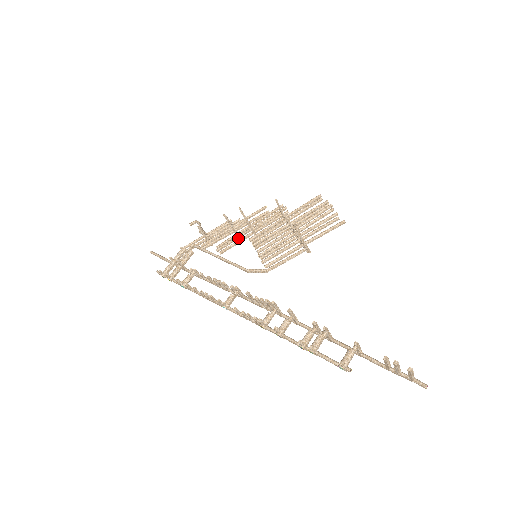
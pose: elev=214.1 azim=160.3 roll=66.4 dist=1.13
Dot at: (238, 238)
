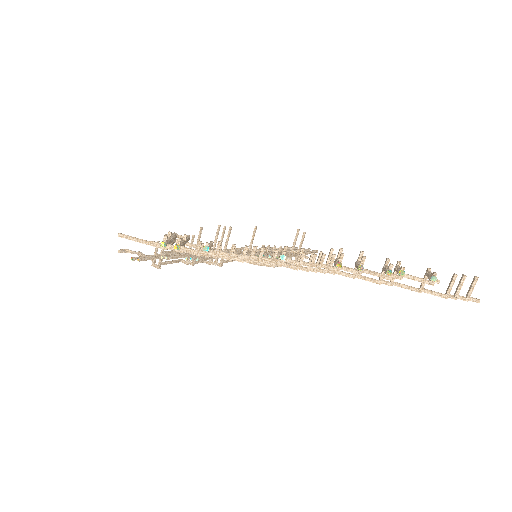
Dot at: occluded
